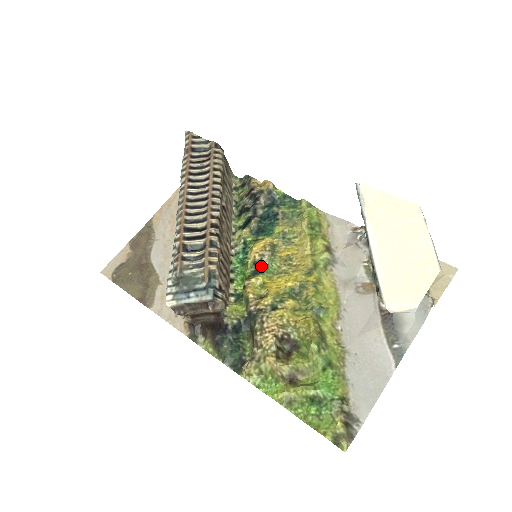
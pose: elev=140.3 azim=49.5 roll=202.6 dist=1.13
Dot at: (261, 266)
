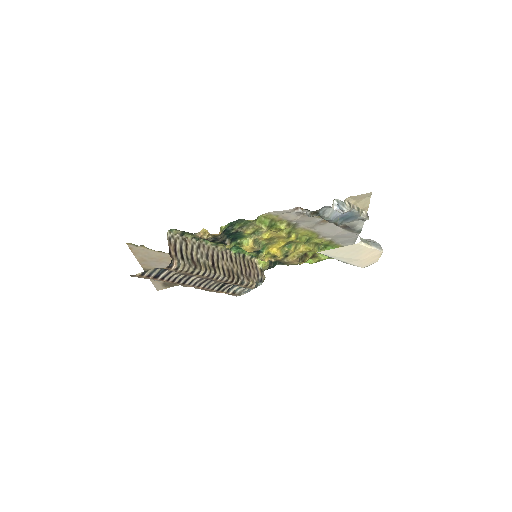
Dot at: (259, 250)
